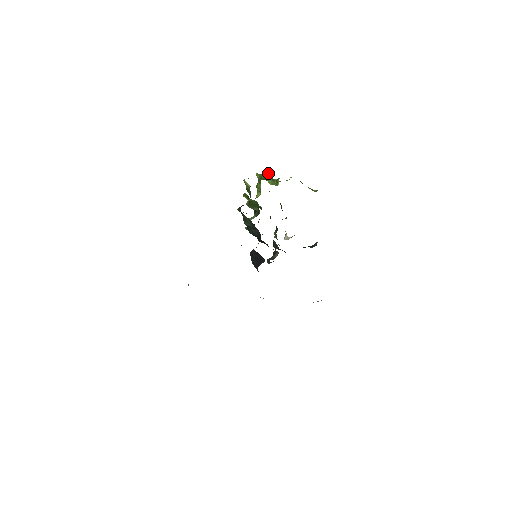
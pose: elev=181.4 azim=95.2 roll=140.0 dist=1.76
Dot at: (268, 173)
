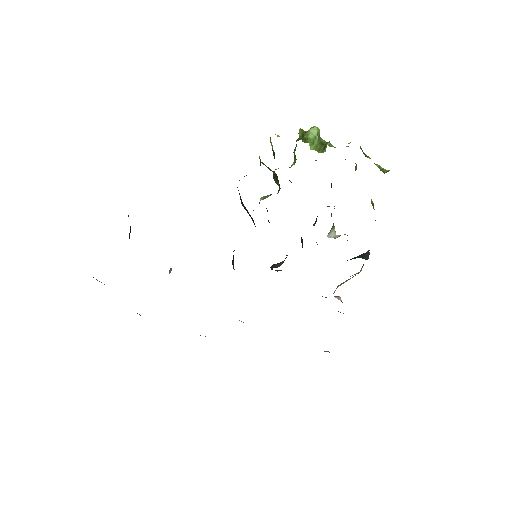
Dot at: (316, 131)
